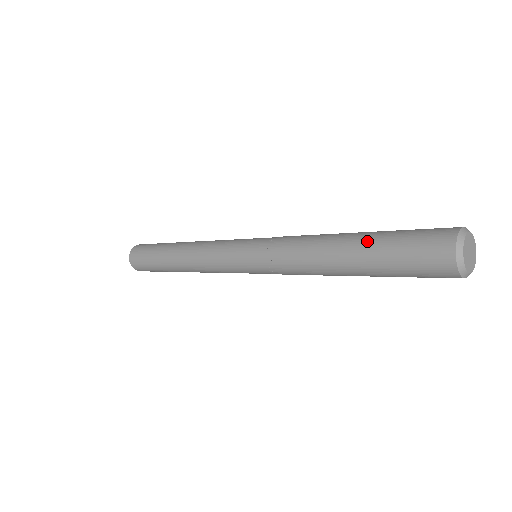
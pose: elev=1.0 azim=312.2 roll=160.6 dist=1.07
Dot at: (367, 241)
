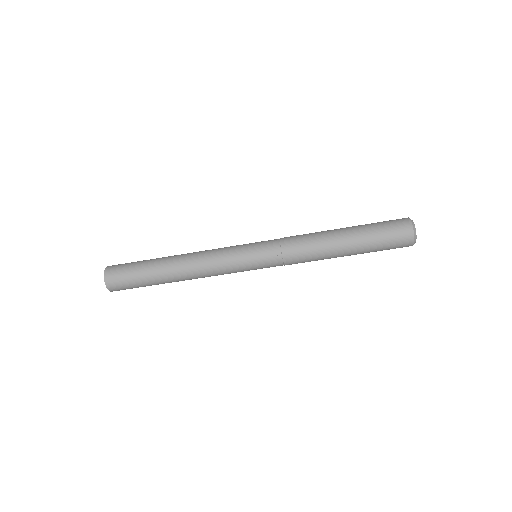
Dot at: (354, 226)
